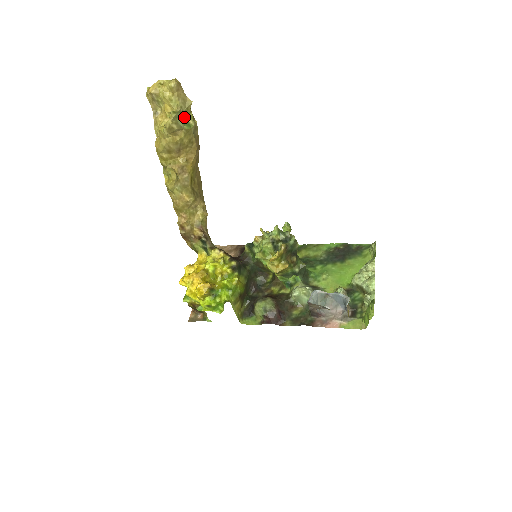
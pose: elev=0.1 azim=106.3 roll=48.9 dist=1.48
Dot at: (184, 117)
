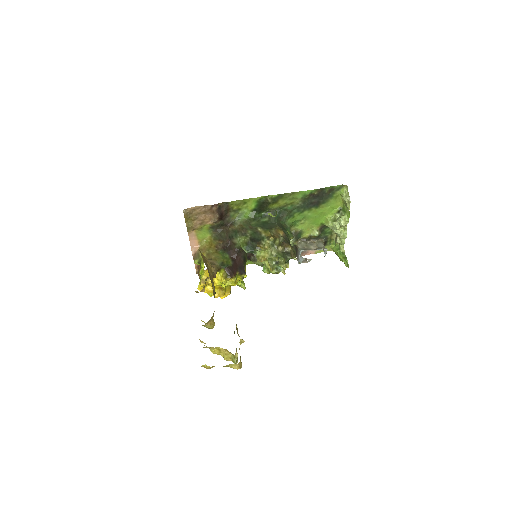
Dot at: occluded
